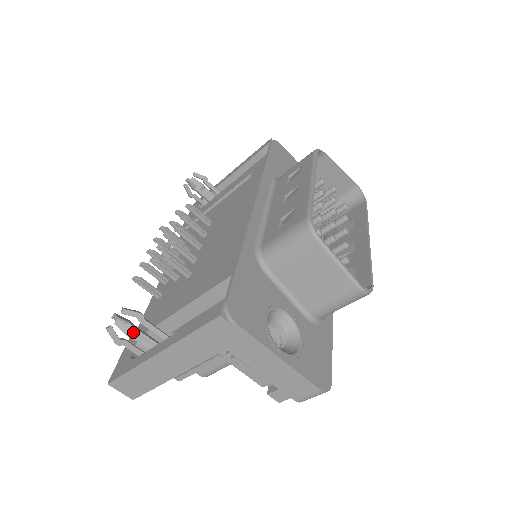
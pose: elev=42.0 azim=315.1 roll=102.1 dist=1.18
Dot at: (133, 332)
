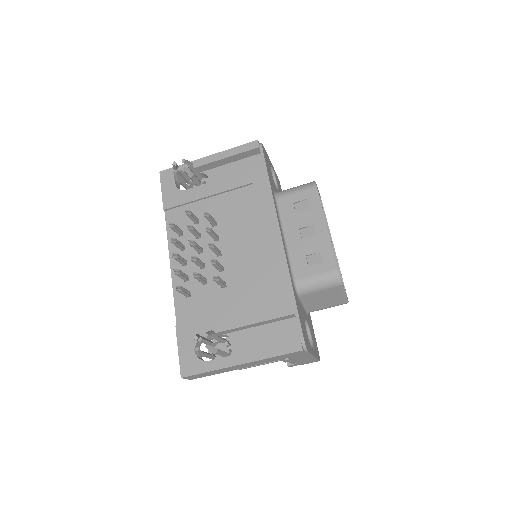
Dot at: (218, 351)
